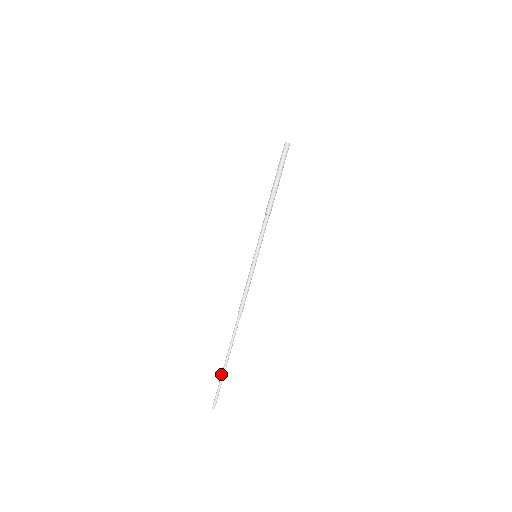
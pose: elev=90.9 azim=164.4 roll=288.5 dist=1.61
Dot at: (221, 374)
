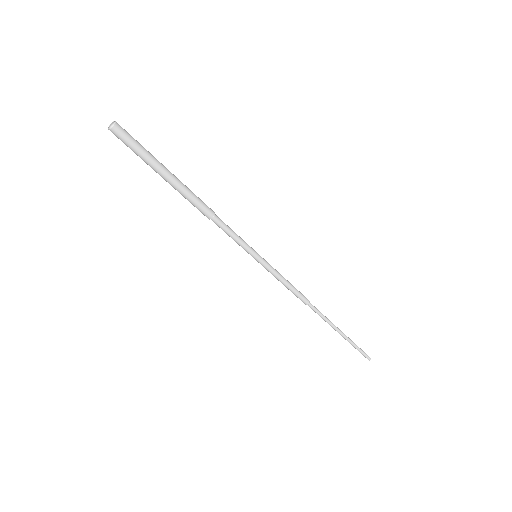
Dot at: (347, 340)
